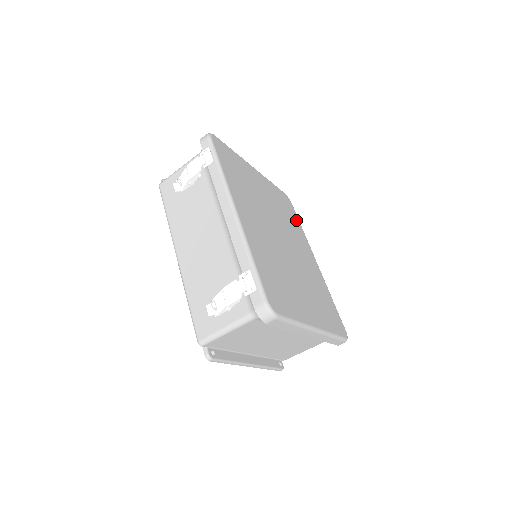
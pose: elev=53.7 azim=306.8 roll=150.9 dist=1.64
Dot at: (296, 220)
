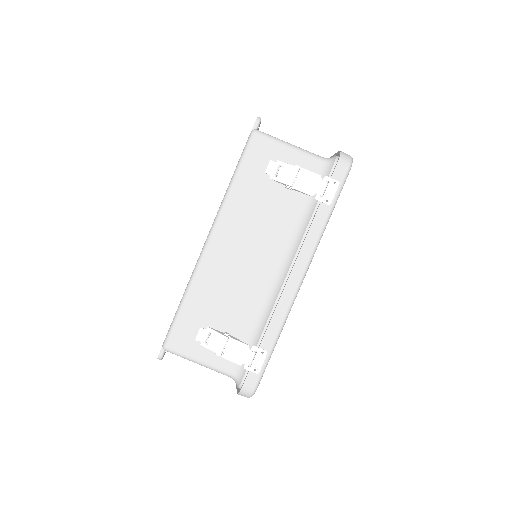
Dot at: occluded
